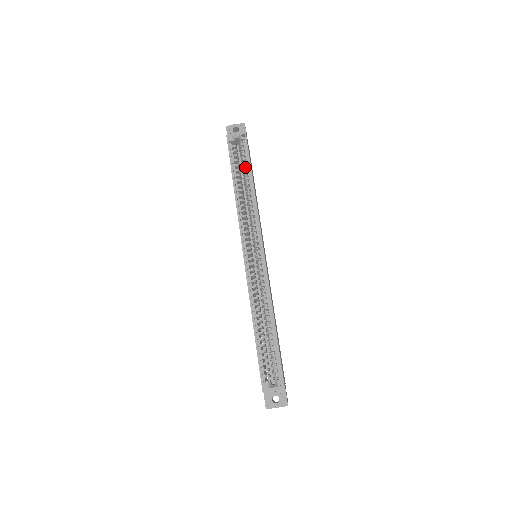
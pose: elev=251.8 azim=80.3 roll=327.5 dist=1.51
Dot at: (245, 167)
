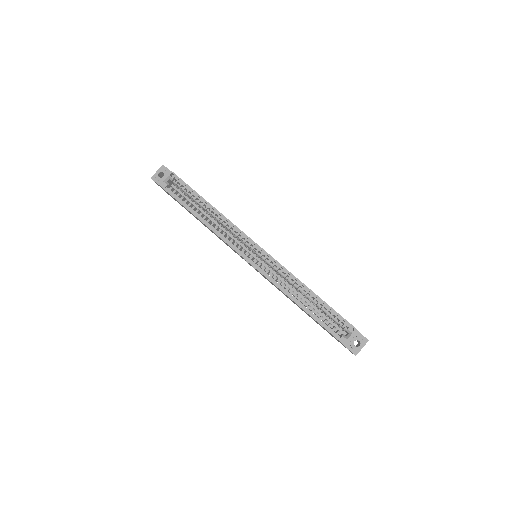
Dot at: (193, 197)
